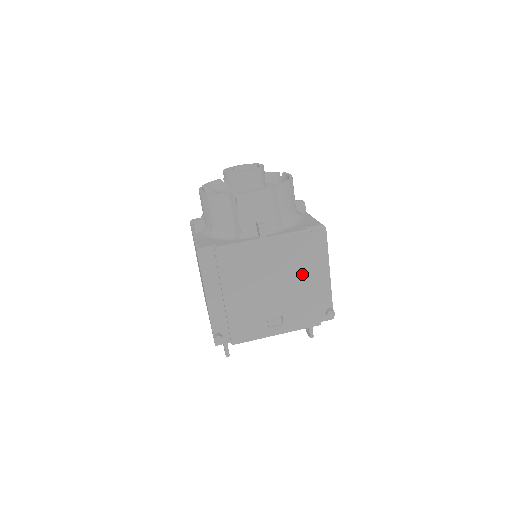
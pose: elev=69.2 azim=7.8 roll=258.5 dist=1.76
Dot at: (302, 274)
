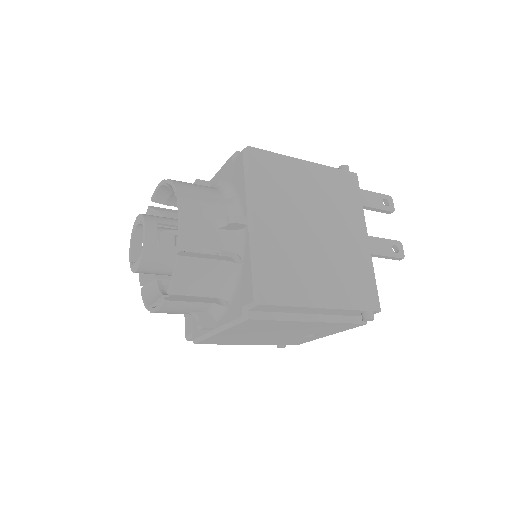
Dot at: (289, 325)
